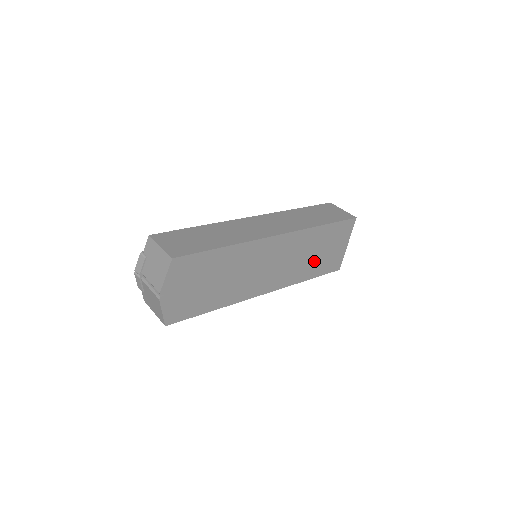
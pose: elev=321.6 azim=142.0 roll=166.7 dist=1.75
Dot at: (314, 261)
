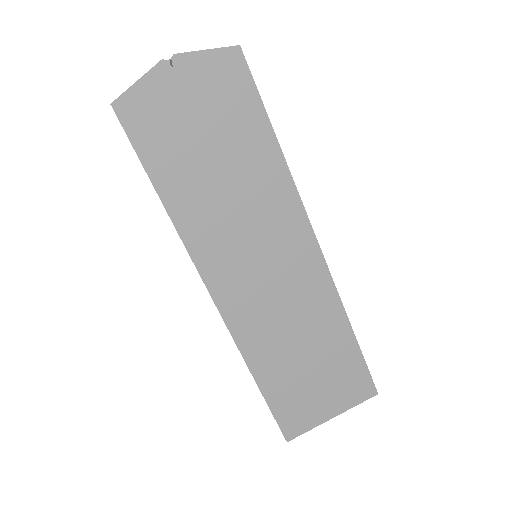
Dot at: (291, 365)
